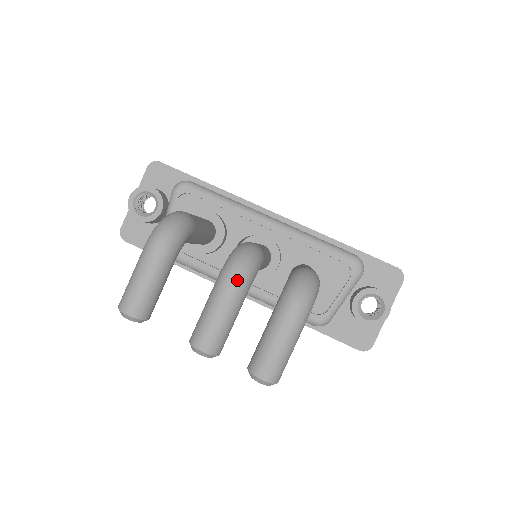
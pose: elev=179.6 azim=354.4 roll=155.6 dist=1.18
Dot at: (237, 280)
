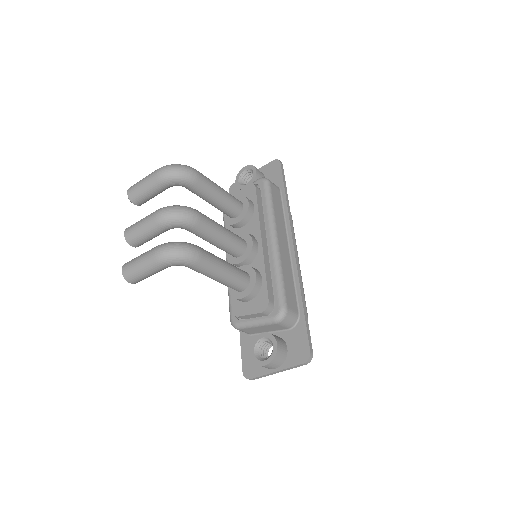
Dot at: (160, 215)
